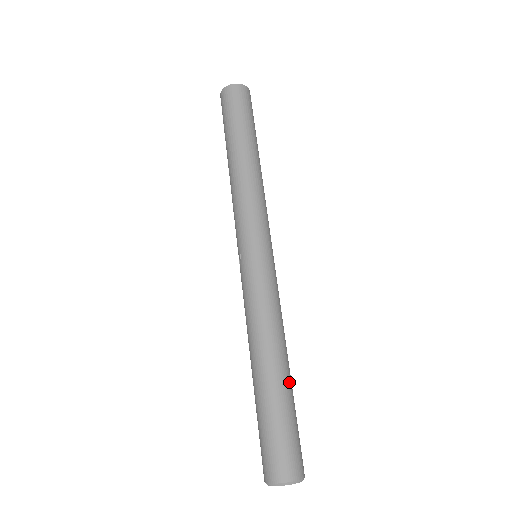
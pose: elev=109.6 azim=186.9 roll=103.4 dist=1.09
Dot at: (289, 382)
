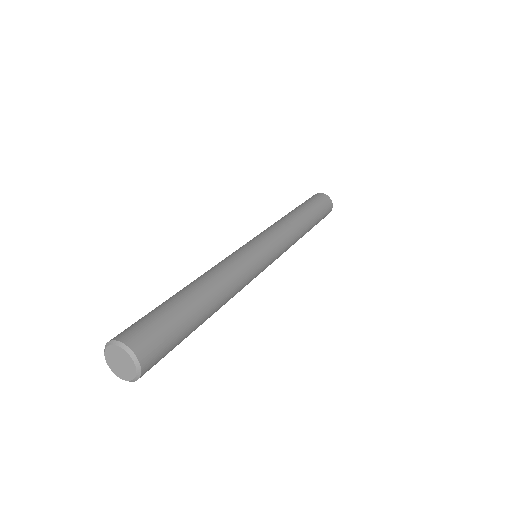
Dot at: (204, 315)
